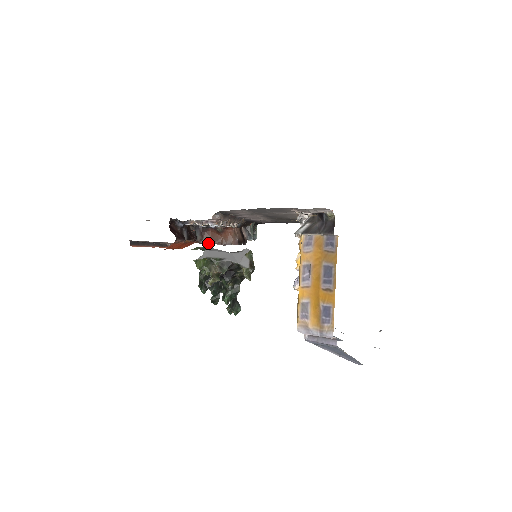
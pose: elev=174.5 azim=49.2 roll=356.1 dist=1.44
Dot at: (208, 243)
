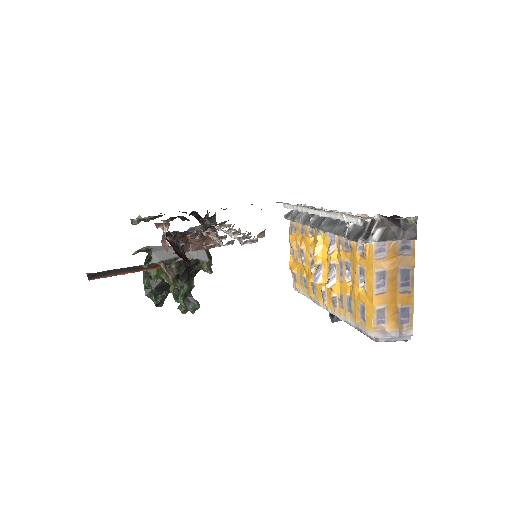
Dot at: (187, 251)
